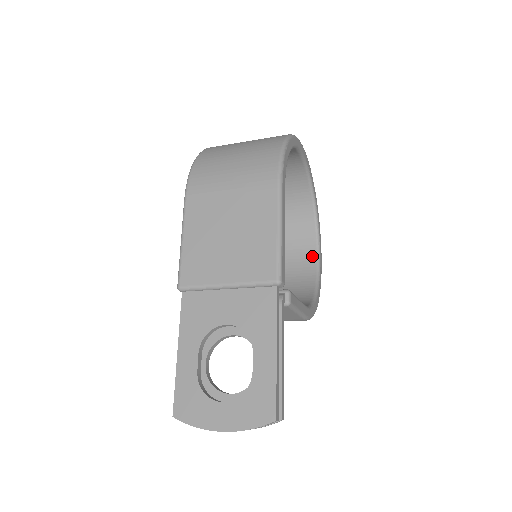
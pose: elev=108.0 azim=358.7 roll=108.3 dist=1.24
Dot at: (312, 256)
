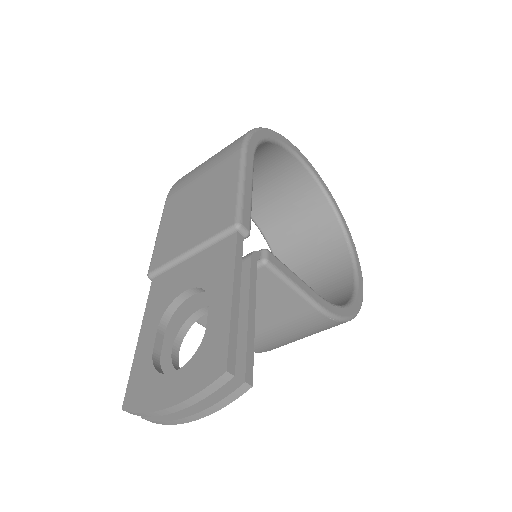
Dot at: (348, 273)
